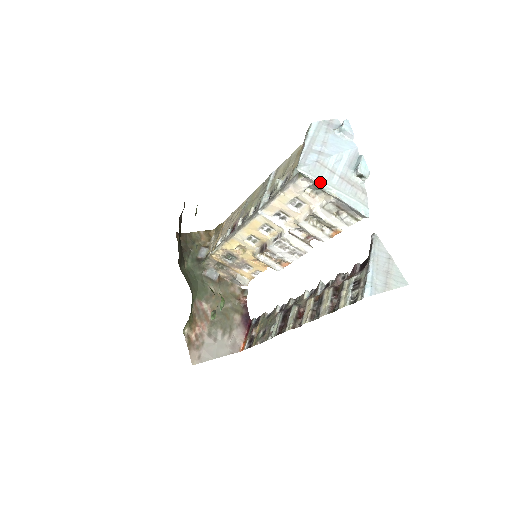
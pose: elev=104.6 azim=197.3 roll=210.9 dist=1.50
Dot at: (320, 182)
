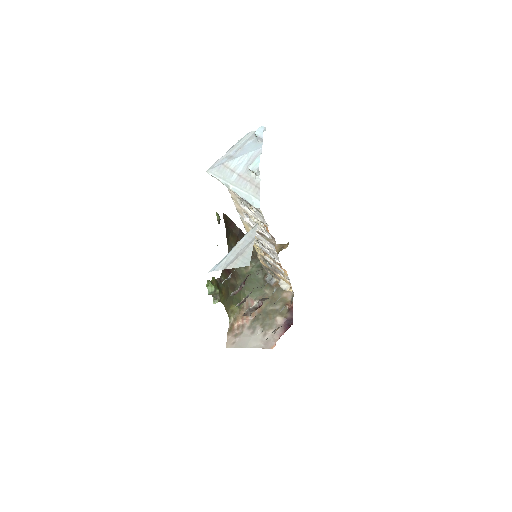
Dot at: (221, 180)
